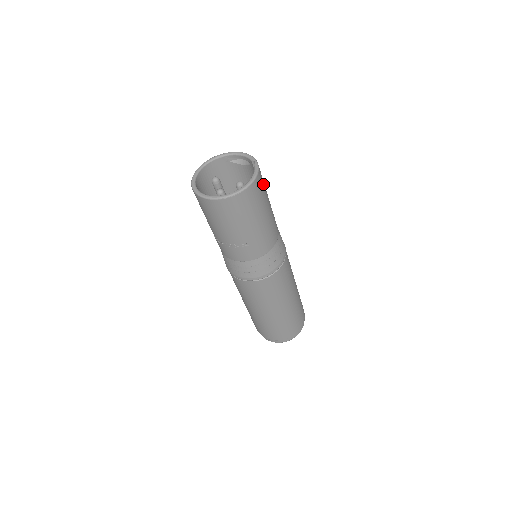
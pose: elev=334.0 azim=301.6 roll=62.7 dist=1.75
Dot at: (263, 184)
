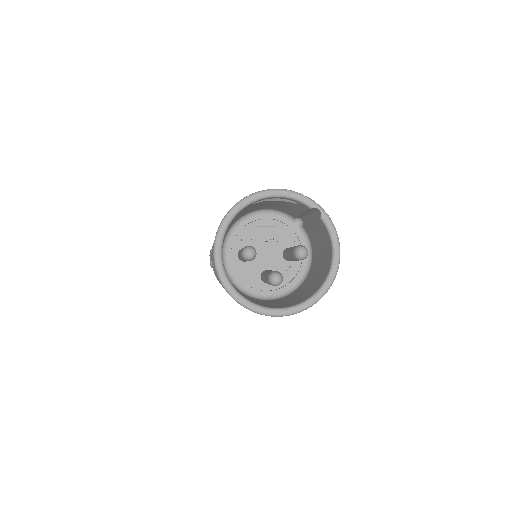
Dot at: occluded
